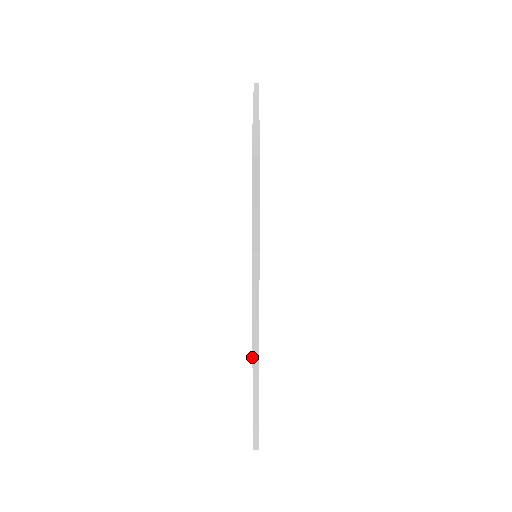
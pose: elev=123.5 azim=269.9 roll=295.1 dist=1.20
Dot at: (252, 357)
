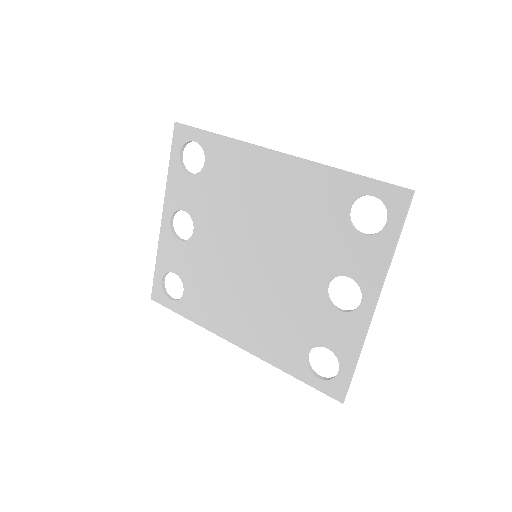
Dot at: (297, 158)
